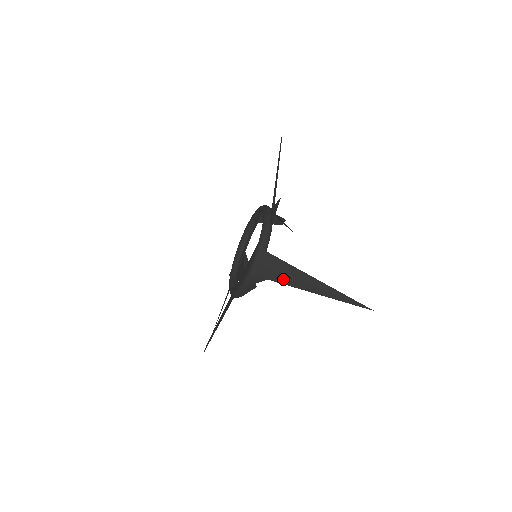
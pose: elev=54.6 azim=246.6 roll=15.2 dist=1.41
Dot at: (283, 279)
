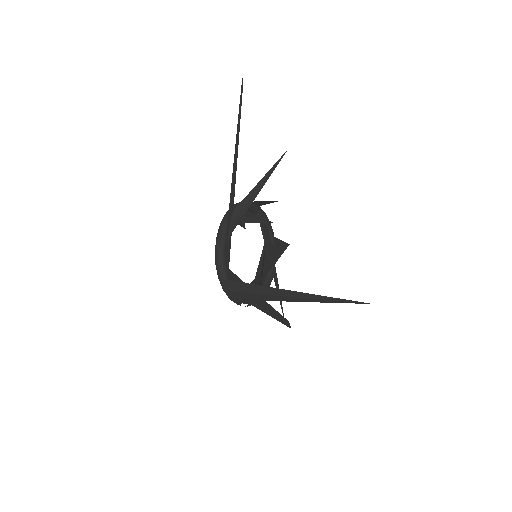
Dot at: (256, 297)
